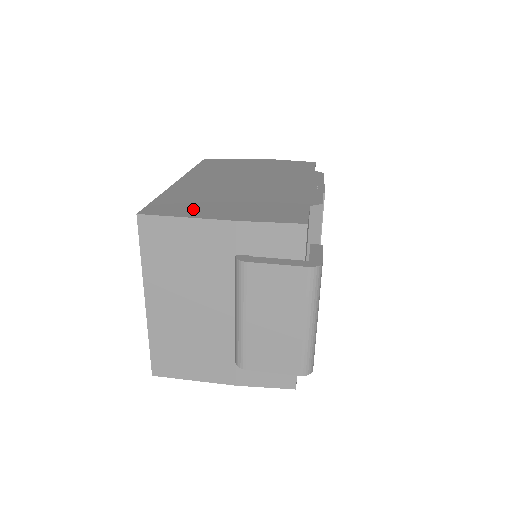
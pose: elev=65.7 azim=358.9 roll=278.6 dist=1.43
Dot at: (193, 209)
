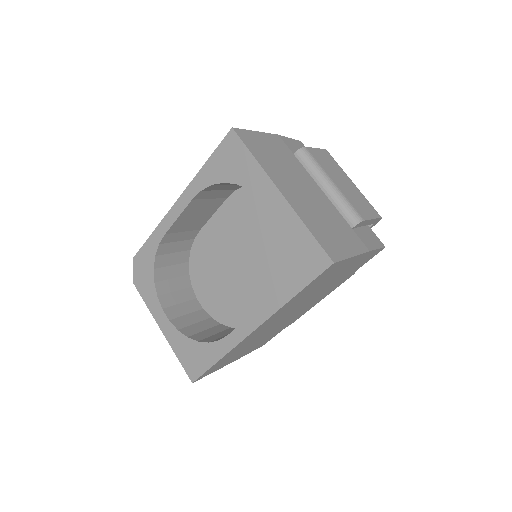
Dot at: occluded
